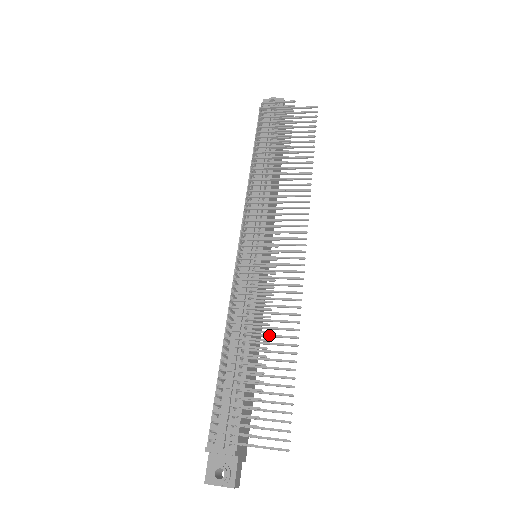
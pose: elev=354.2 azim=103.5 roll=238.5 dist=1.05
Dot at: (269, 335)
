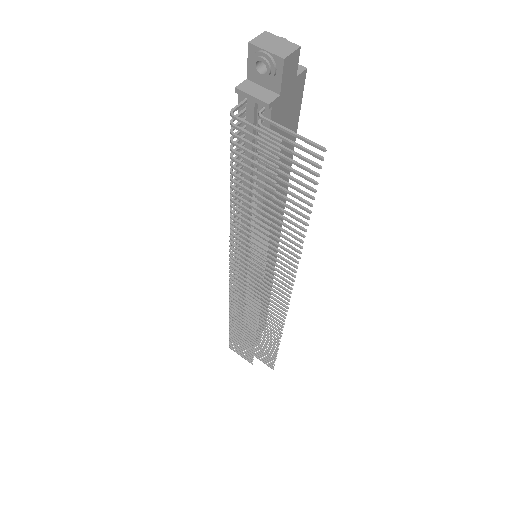
Dot at: (261, 326)
